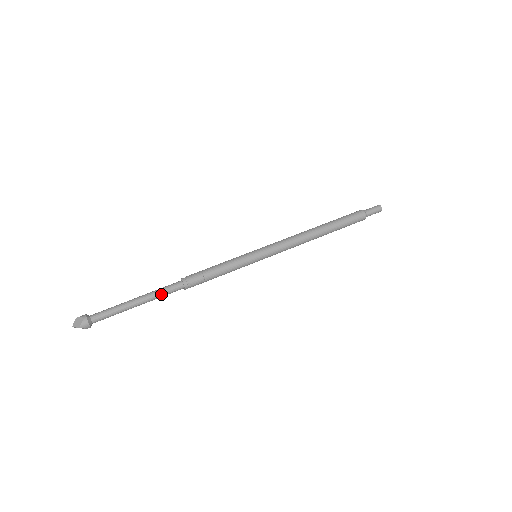
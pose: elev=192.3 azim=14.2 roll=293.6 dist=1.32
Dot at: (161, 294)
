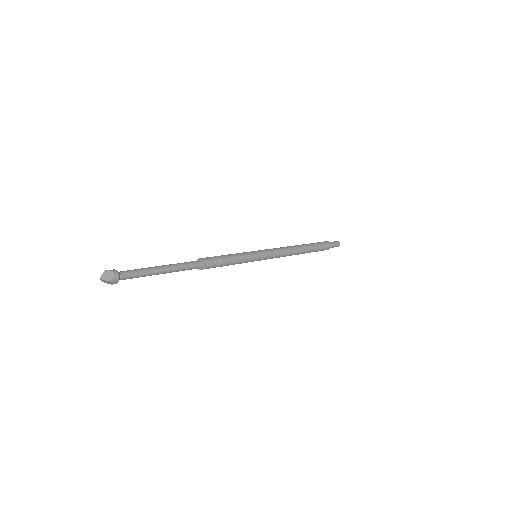
Dot at: (183, 268)
